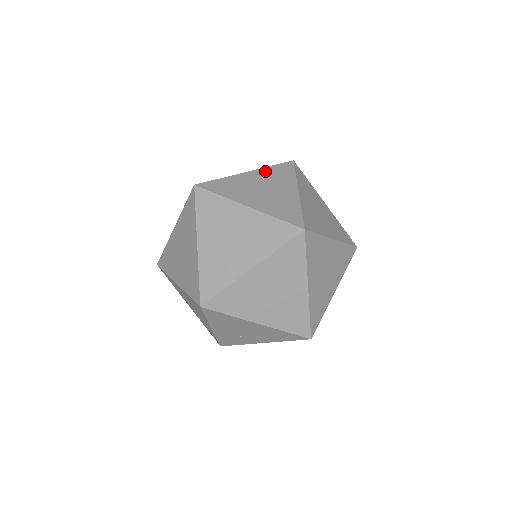
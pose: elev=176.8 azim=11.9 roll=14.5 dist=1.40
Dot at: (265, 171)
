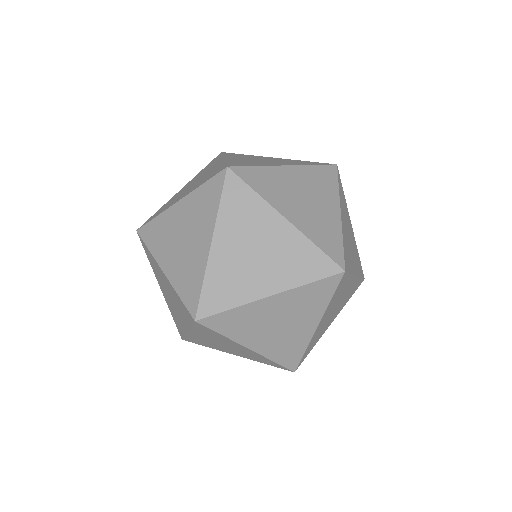
Dot at: (298, 241)
